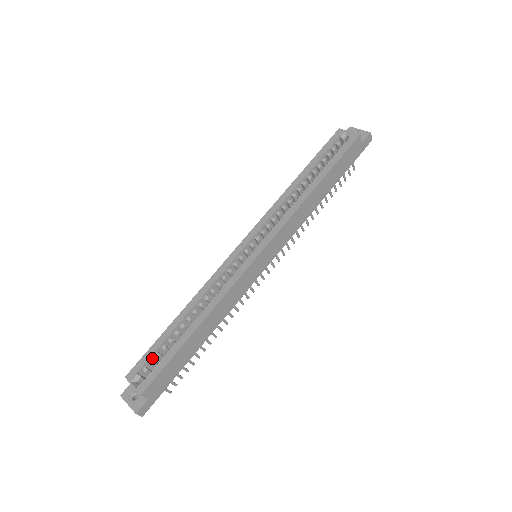
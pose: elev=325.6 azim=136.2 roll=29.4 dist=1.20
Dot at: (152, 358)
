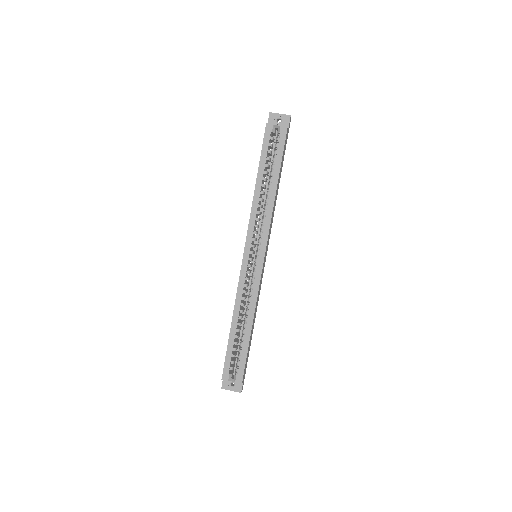
Dot at: (231, 359)
